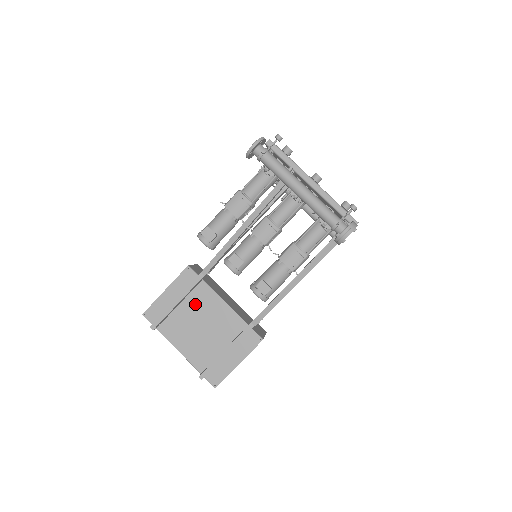
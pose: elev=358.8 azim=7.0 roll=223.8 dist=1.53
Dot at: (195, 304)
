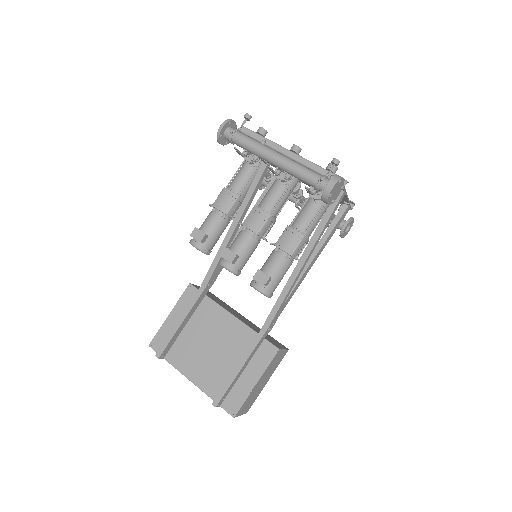
Dot at: (201, 323)
